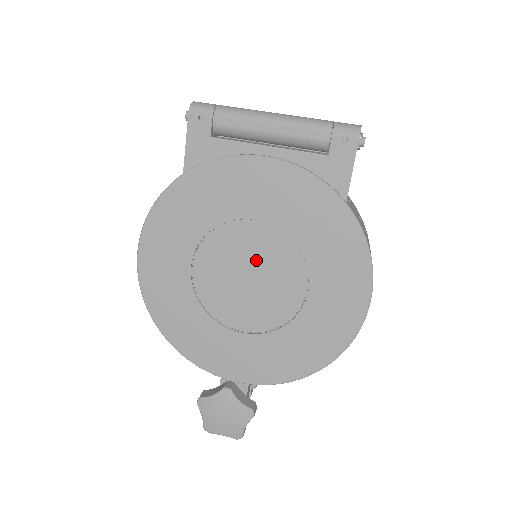
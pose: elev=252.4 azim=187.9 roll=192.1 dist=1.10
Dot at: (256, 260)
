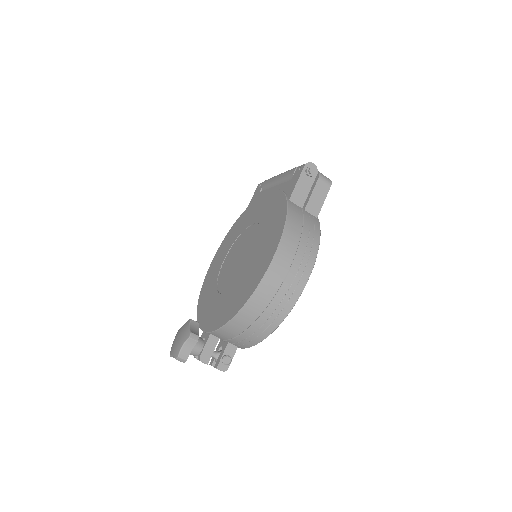
Dot at: (245, 247)
